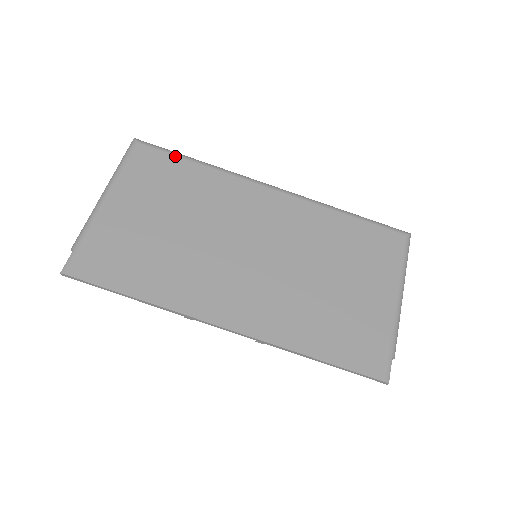
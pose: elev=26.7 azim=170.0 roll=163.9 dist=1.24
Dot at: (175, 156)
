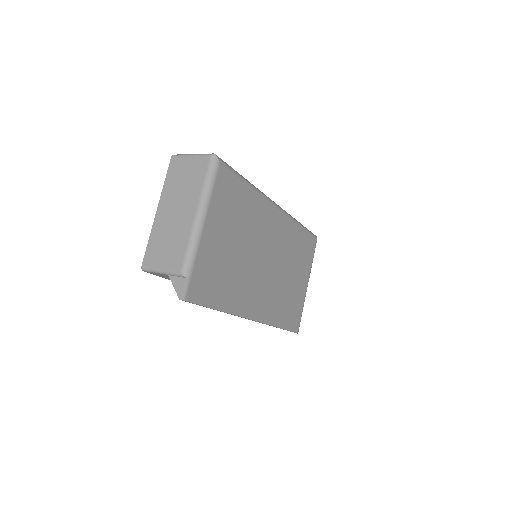
Dot at: (239, 178)
